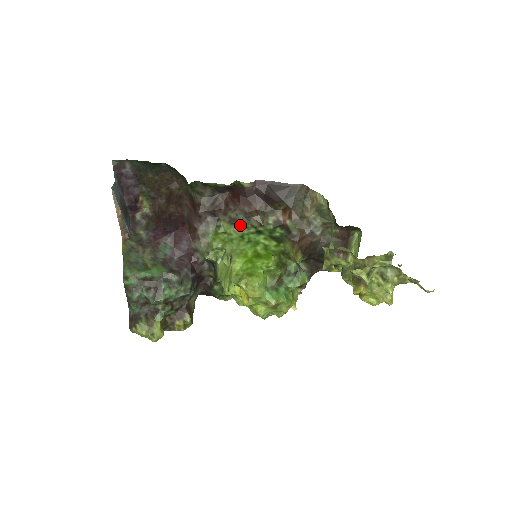
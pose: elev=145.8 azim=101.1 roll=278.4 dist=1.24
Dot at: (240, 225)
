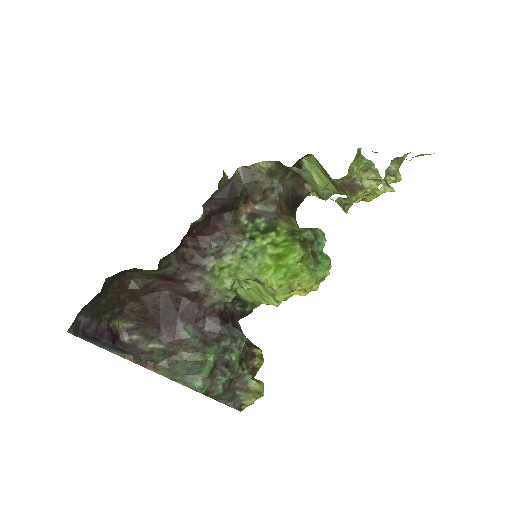
Dot at: (228, 251)
